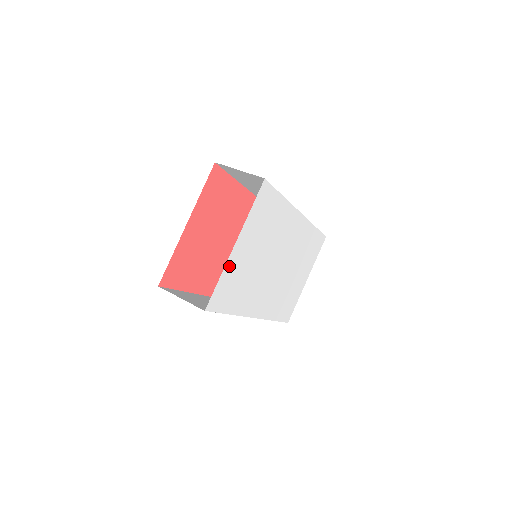
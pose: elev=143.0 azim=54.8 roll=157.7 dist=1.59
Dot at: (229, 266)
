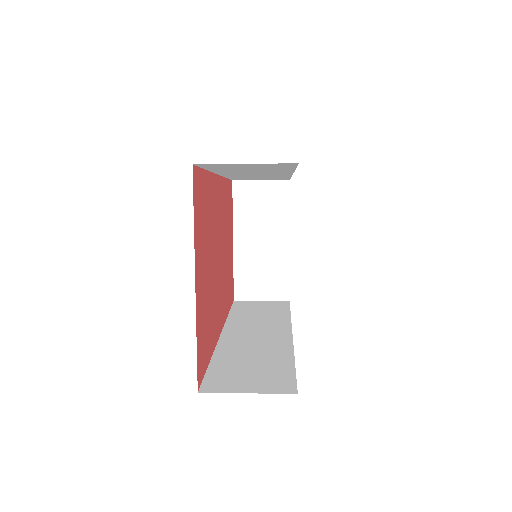
Dot at: occluded
